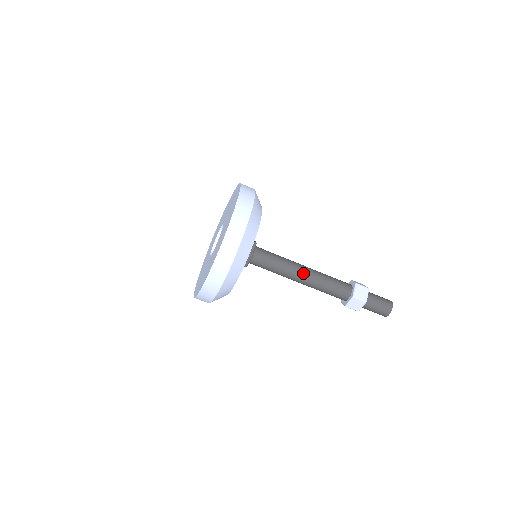
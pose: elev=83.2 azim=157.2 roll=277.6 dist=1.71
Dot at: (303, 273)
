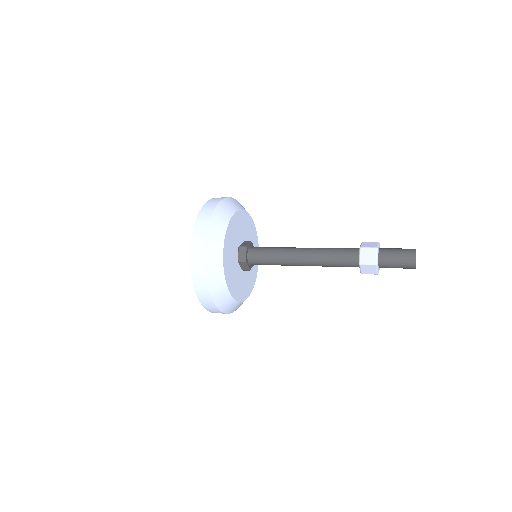
Dot at: (301, 258)
